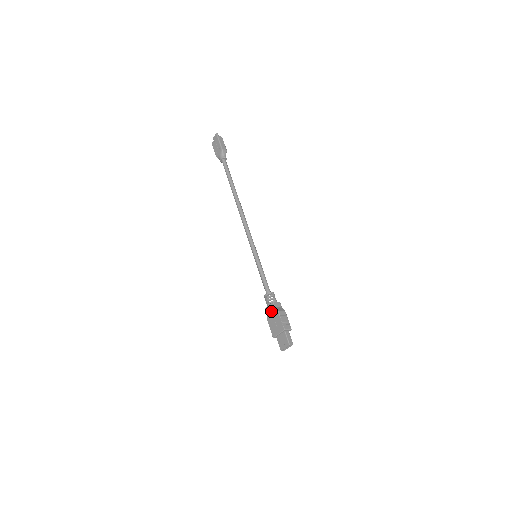
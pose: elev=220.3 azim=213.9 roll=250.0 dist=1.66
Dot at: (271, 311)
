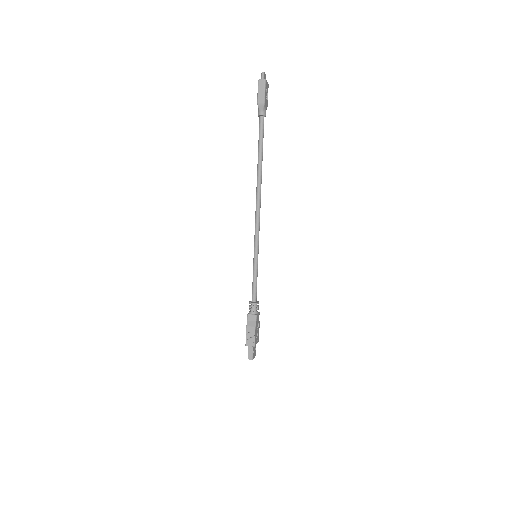
Dot at: occluded
